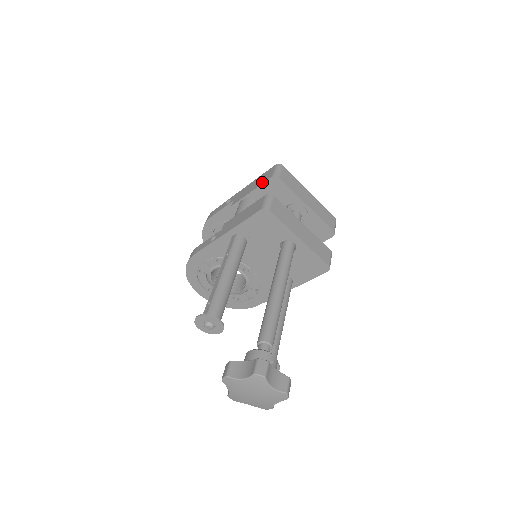
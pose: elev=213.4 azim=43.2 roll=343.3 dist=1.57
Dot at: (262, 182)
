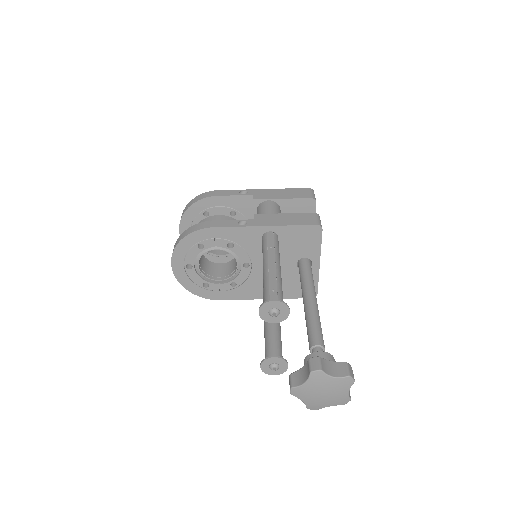
Dot at: (298, 197)
